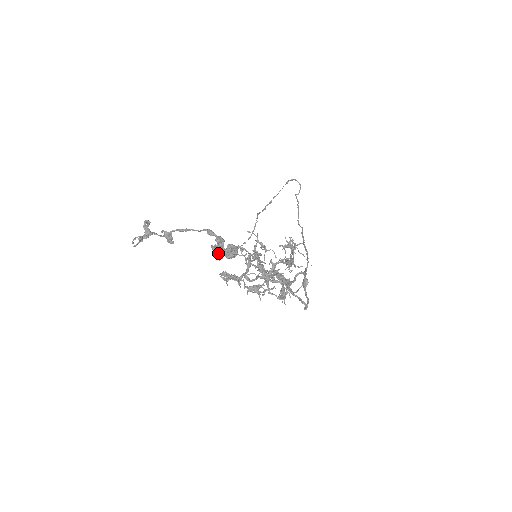
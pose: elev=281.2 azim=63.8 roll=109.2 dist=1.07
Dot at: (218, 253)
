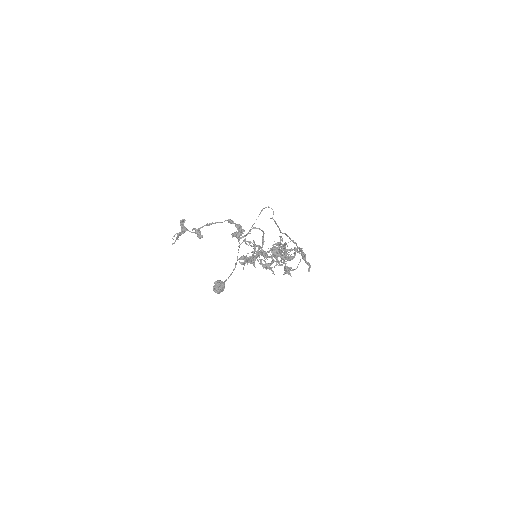
Dot at: (240, 235)
